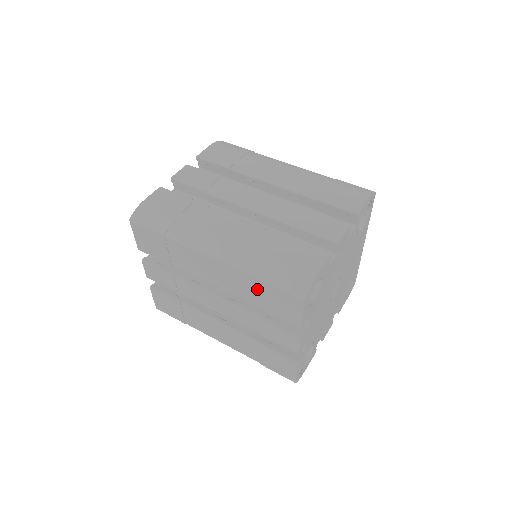
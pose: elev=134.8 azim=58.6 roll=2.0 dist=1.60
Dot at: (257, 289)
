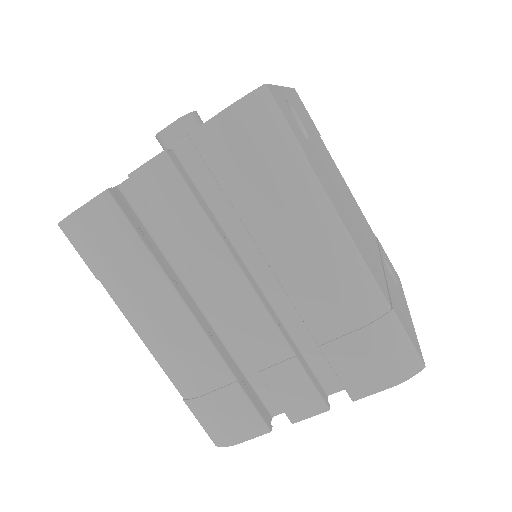
Dot at: occluded
